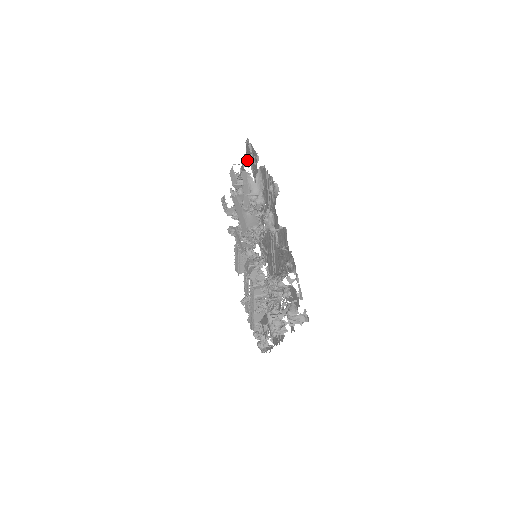
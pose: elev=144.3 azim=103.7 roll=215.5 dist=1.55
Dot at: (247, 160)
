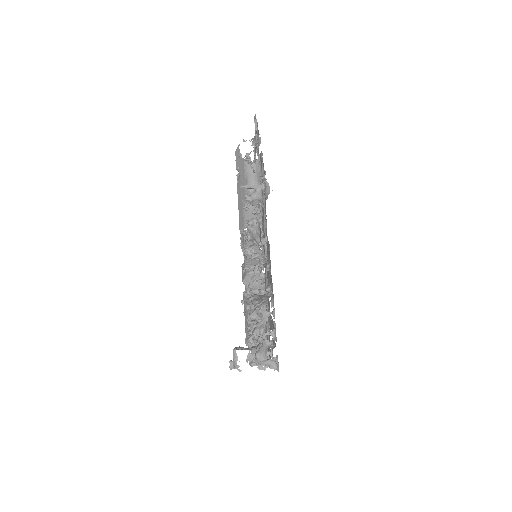
Dot at: occluded
